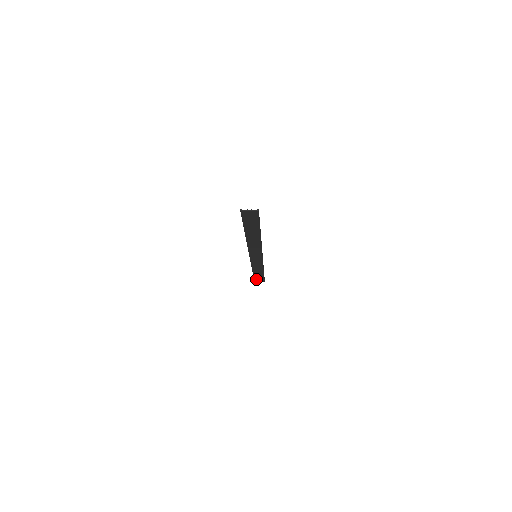
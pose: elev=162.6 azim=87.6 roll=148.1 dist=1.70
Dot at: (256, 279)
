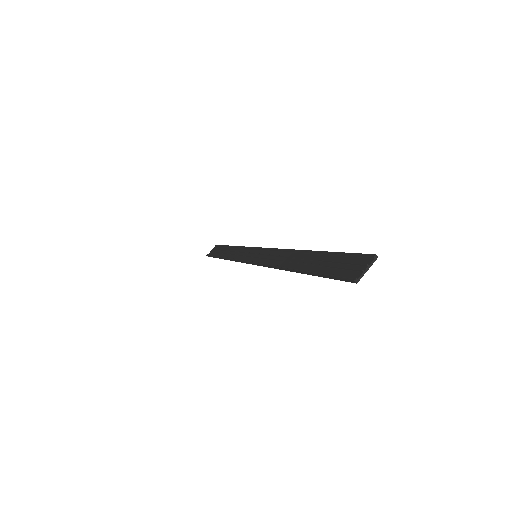
Dot at: occluded
